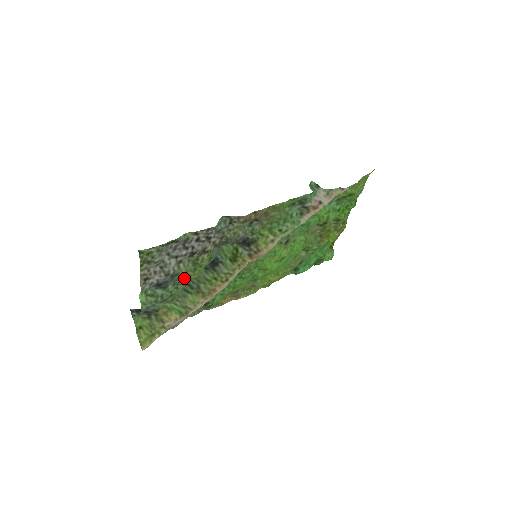
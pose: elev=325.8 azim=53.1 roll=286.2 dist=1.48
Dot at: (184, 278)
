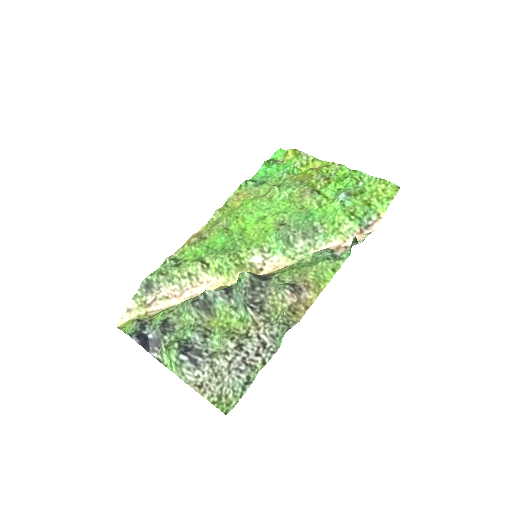
Dot at: (206, 329)
